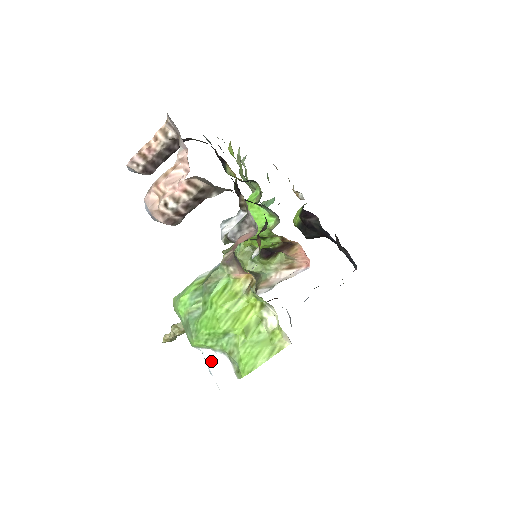
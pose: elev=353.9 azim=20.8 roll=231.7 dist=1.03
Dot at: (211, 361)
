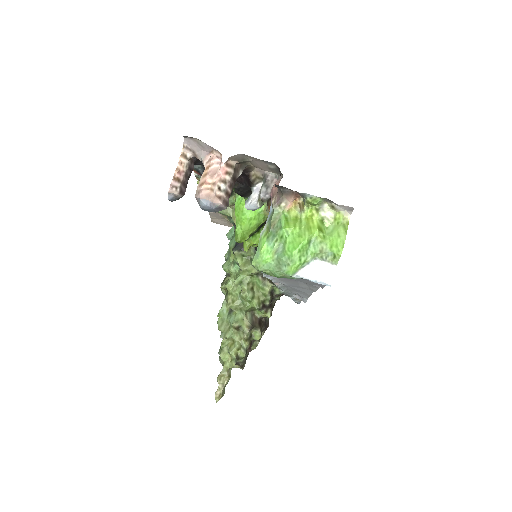
Dot at: (310, 274)
